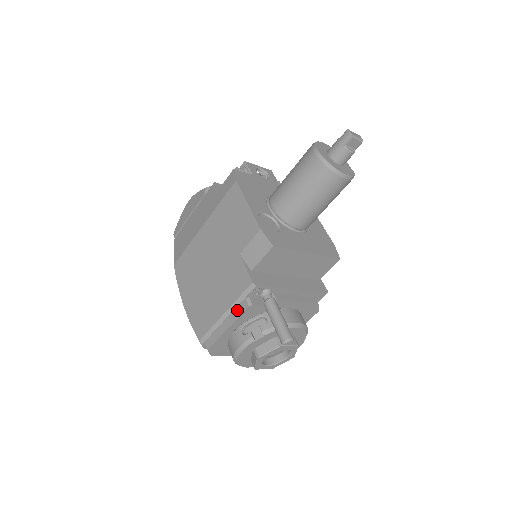
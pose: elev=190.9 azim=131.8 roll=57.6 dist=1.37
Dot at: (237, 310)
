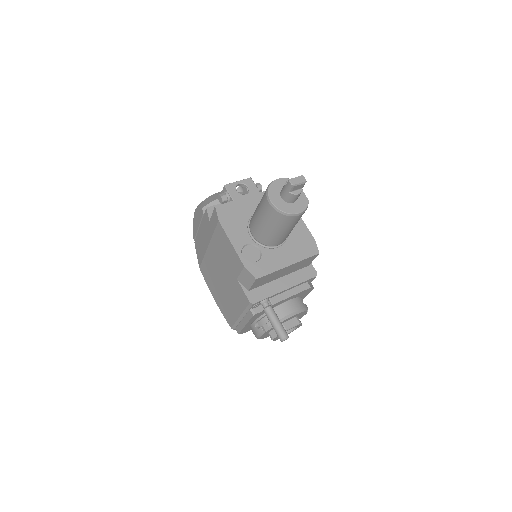
Dot at: (247, 315)
